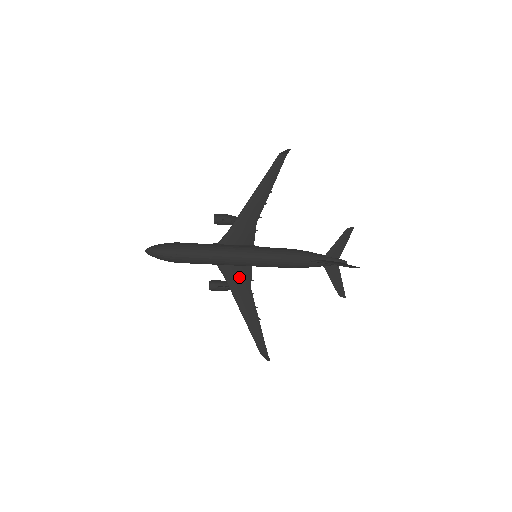
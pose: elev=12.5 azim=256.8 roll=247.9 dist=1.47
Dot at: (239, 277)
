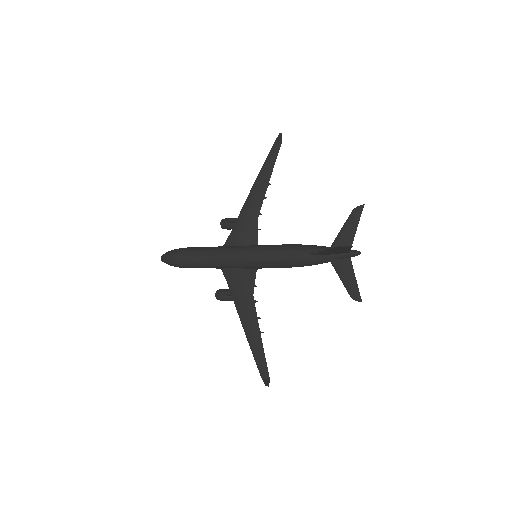
Dot at: (241, 282)
